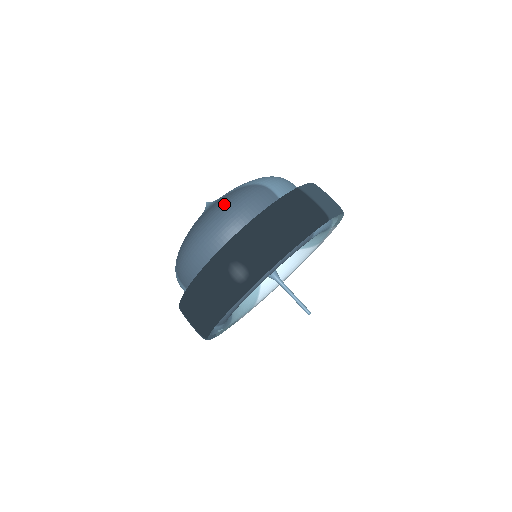
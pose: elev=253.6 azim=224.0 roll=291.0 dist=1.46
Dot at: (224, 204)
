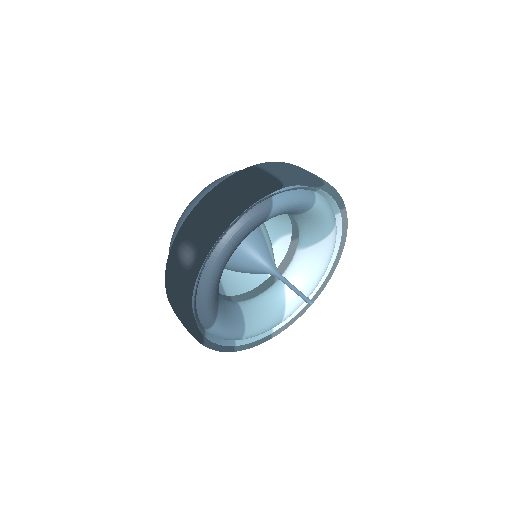
Dot at: (190, 202)
